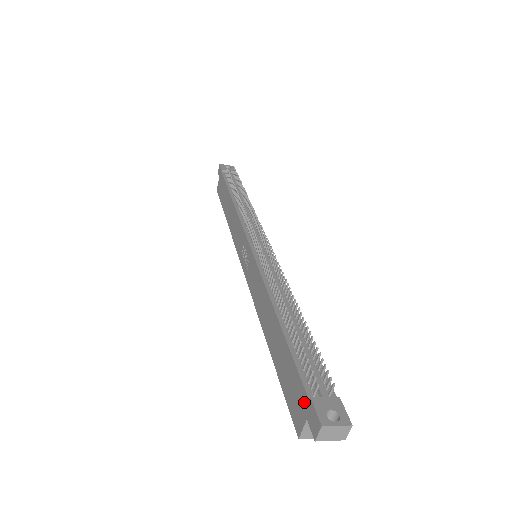
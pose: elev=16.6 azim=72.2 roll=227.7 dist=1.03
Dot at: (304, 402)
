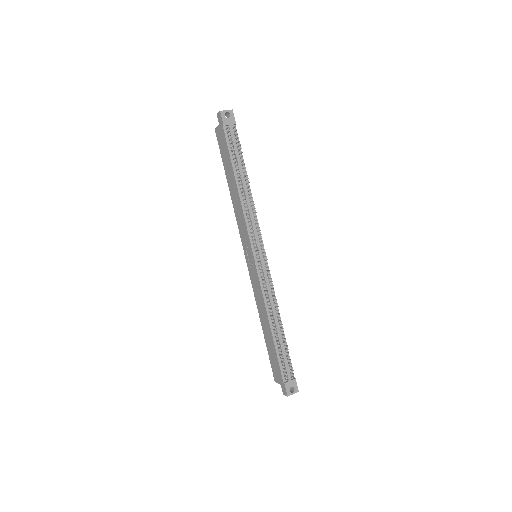
Dot at: (281, 379)
